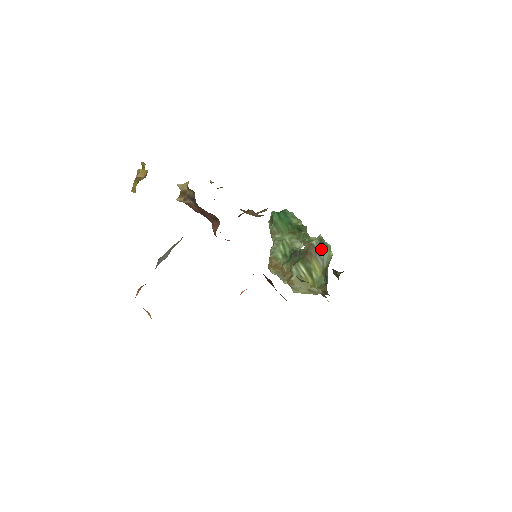
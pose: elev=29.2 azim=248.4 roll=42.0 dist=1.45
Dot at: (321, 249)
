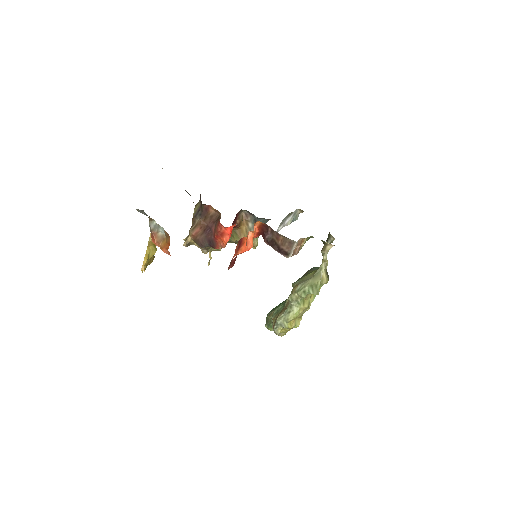
Dot at: (313, 268)
